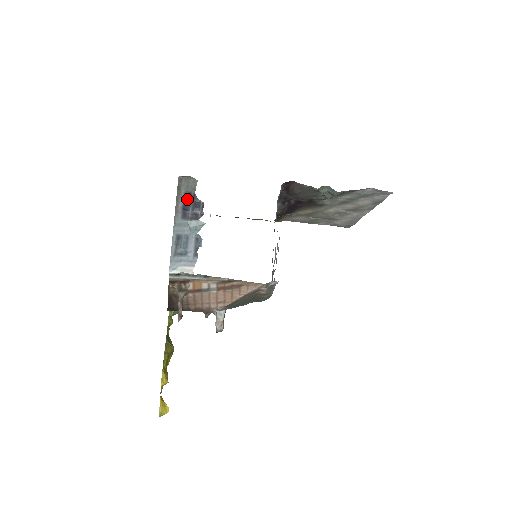
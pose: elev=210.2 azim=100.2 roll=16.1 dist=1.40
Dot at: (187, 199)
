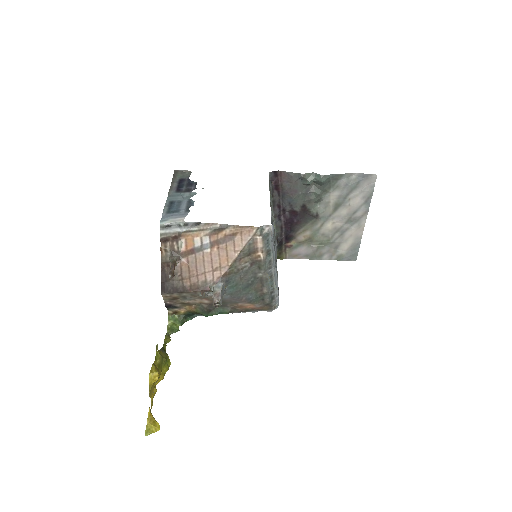
Dot at: (181, 182)
